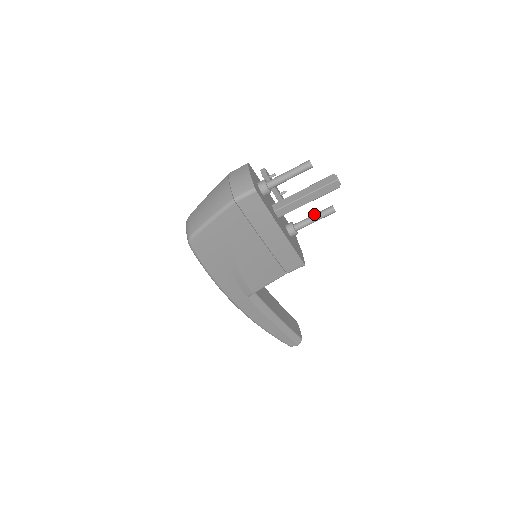
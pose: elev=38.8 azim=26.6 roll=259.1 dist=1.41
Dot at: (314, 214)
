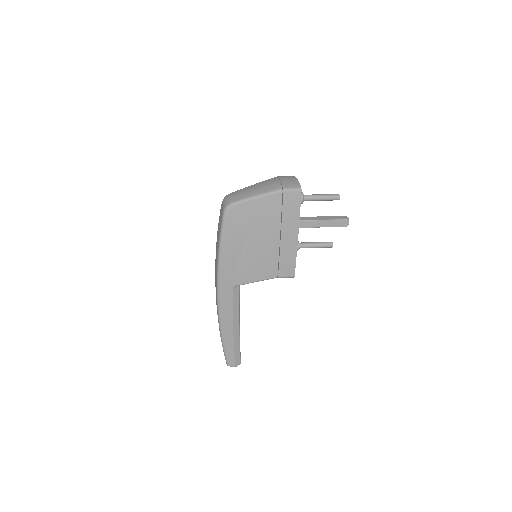
Dot at: (316, 242)
